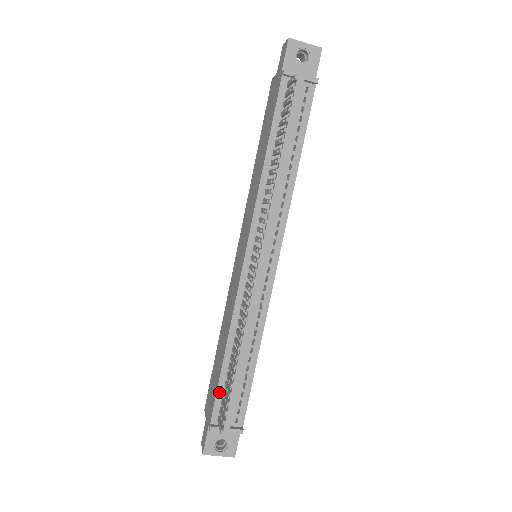
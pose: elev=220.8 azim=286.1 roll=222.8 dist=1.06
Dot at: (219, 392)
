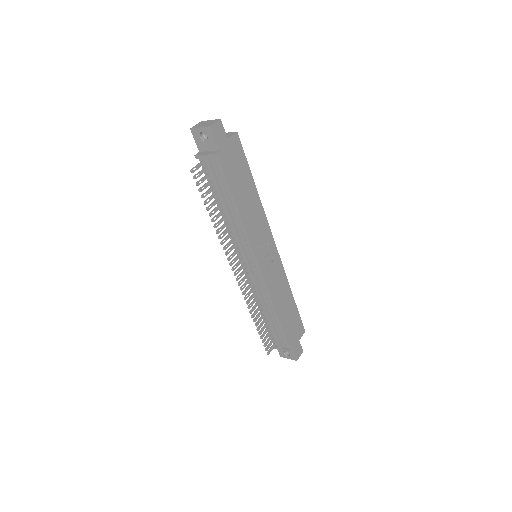
Dot at: (268, 330)
